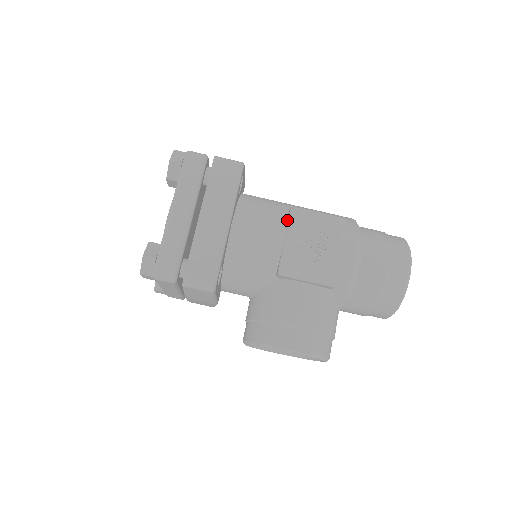
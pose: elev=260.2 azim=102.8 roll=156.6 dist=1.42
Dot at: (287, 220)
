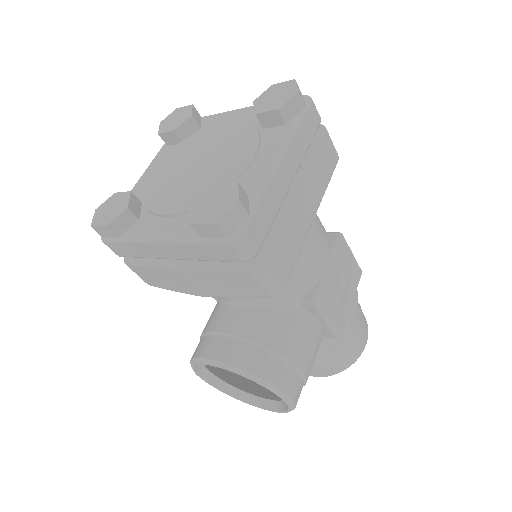
Dot at: (330, 243)
